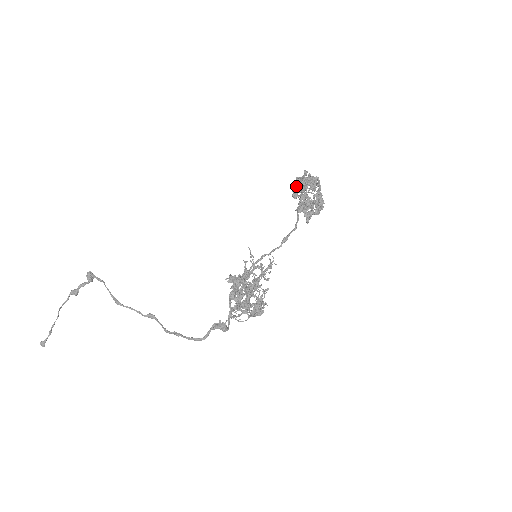
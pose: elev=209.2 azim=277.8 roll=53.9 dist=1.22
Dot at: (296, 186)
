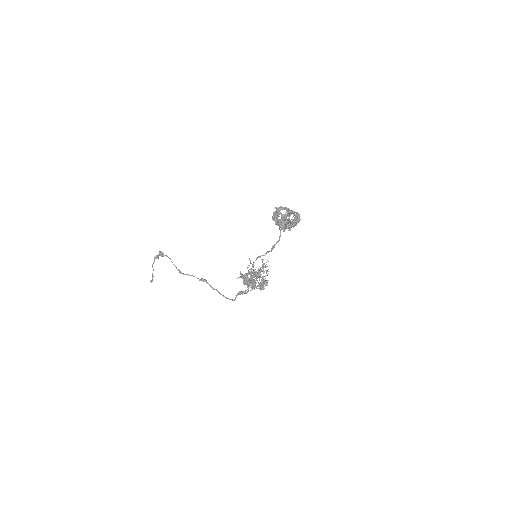
Dot at: (273, 220)
